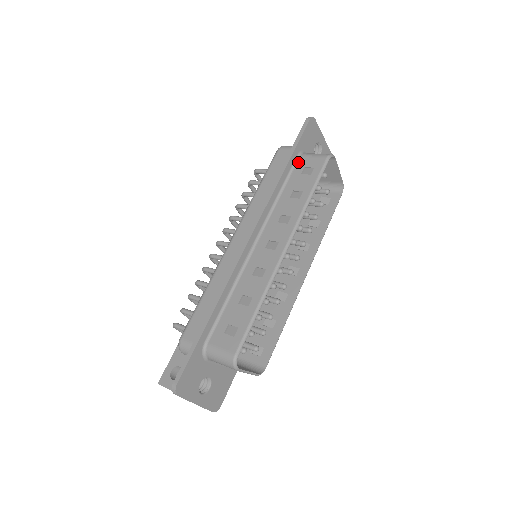
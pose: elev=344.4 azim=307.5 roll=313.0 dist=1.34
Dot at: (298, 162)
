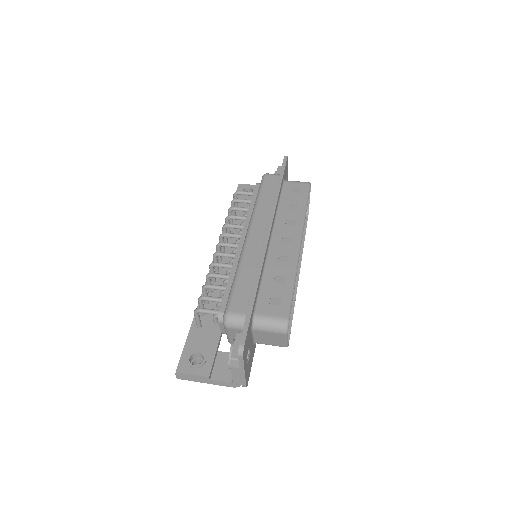
Dot at: (285, 185)
